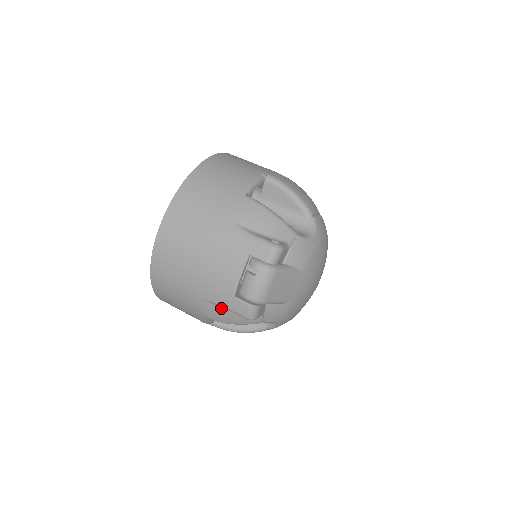
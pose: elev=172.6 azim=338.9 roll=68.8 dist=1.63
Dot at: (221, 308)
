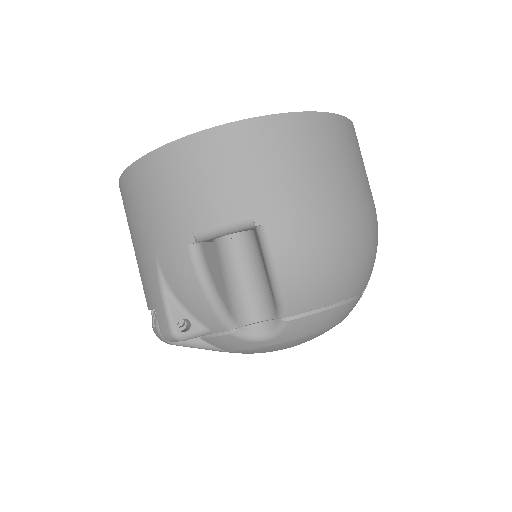
Dot at: occluded
